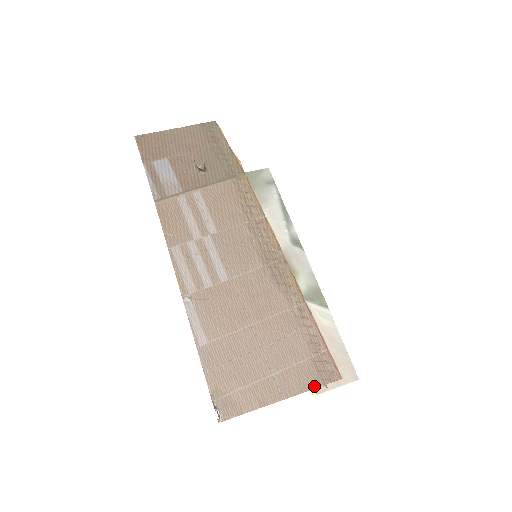
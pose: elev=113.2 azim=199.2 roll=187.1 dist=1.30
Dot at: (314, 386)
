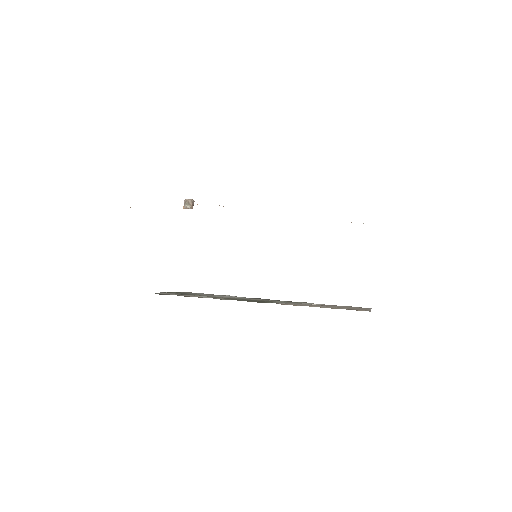
Dot at: occluded
